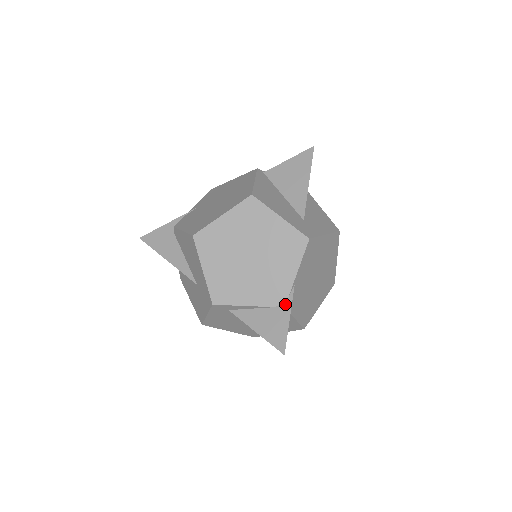
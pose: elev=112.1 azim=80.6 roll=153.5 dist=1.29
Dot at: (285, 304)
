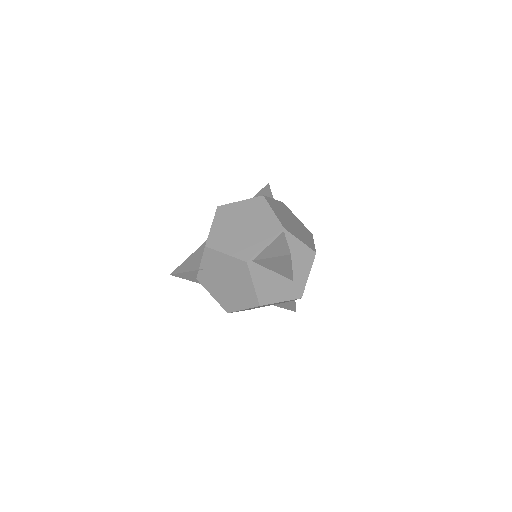
Dot at: (291, 302)
